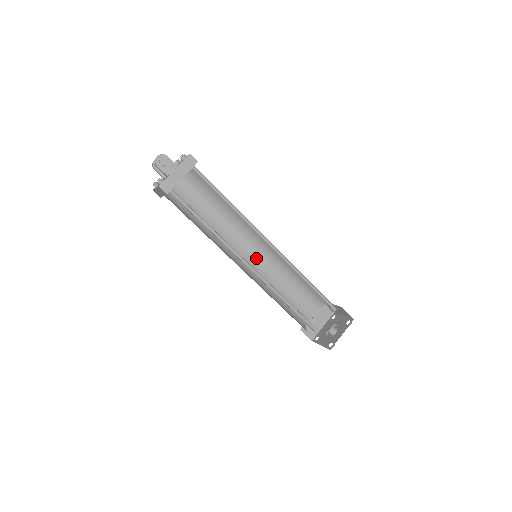
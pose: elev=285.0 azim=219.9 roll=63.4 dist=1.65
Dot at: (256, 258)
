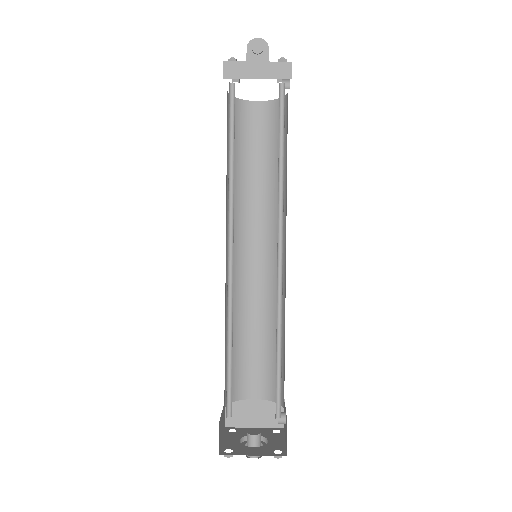
Dot at: (260, 266)
